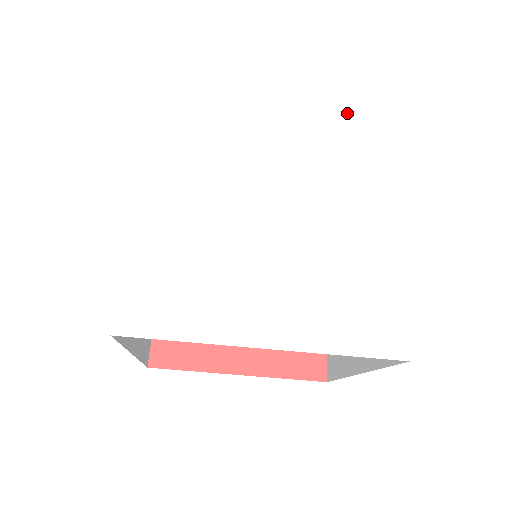
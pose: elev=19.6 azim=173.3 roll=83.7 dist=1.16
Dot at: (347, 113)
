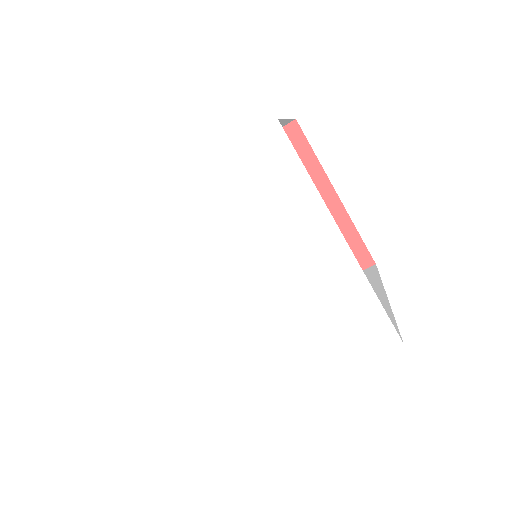
Dot at: (236, 160)
